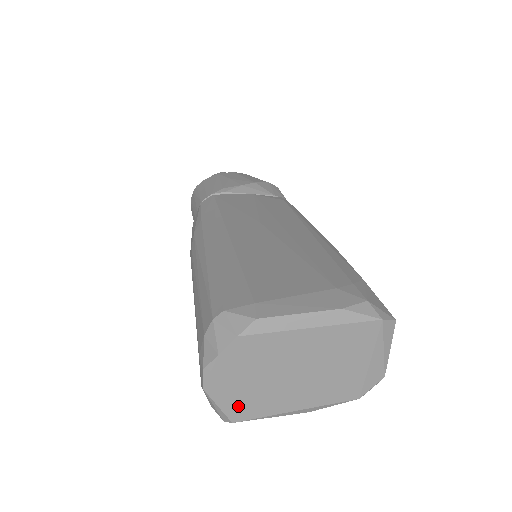
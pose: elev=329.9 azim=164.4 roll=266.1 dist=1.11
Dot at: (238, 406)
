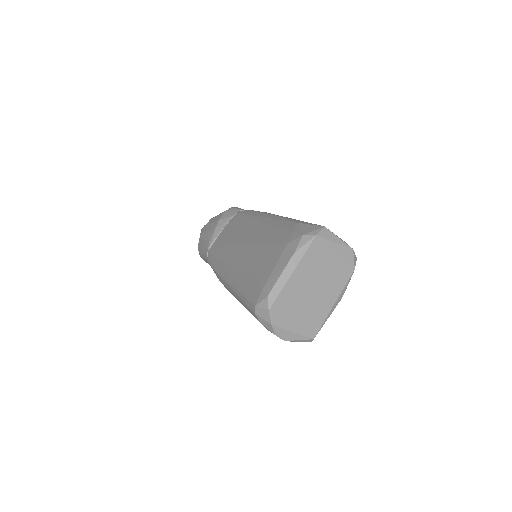
Dot at: (306, 331)
